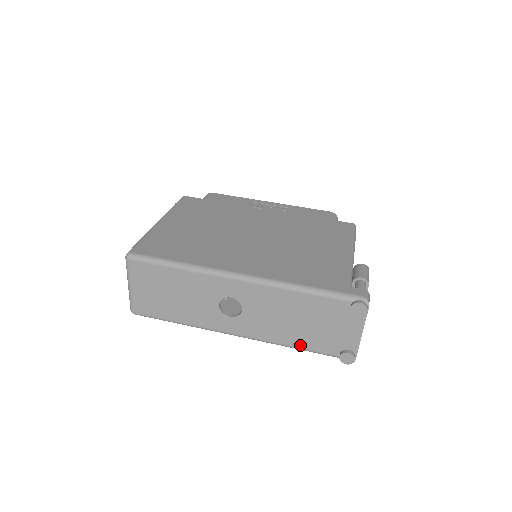
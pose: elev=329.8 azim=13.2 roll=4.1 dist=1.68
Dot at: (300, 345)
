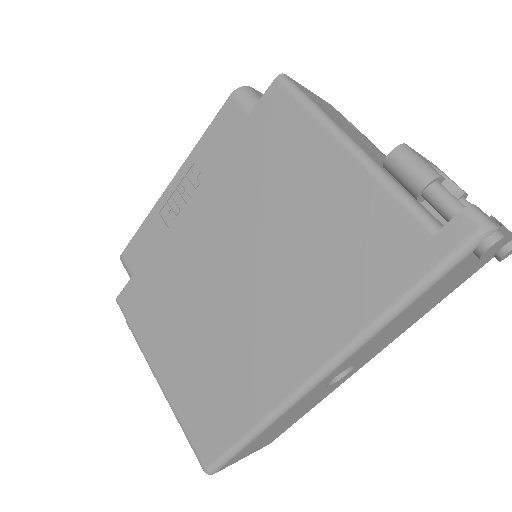
Dot at: (441, 300)
